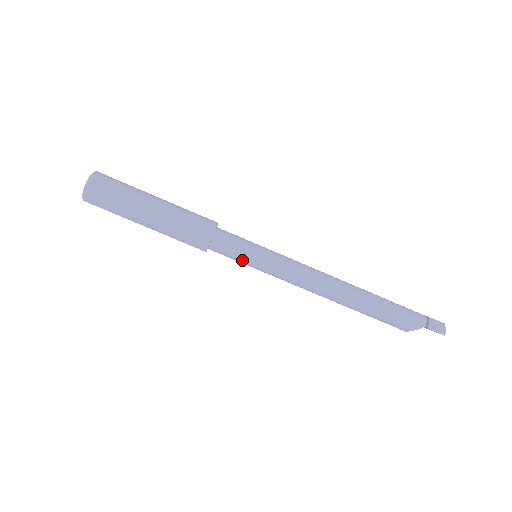
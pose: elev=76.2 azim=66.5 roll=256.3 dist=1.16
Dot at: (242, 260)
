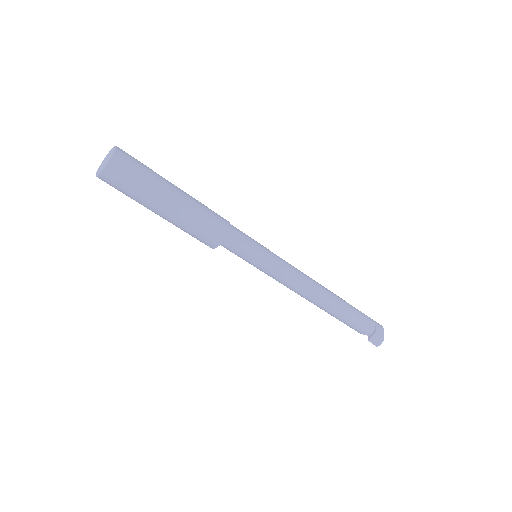
Dot at: occluded
